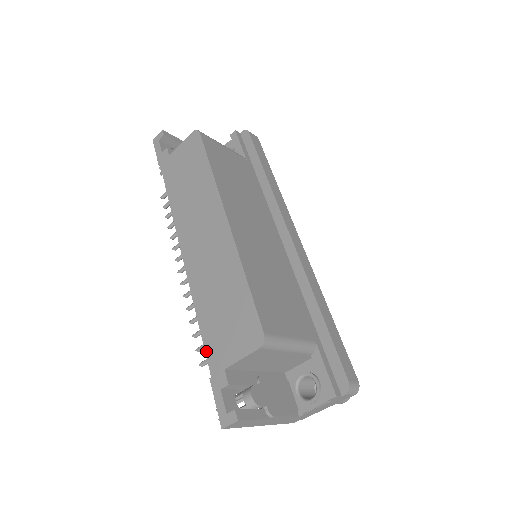
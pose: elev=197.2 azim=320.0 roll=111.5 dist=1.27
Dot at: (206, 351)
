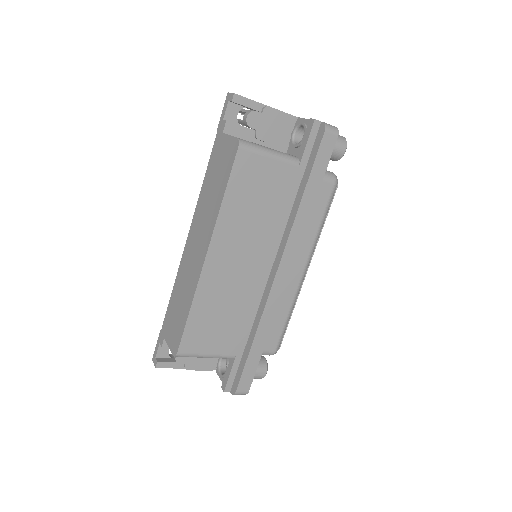
Dot at: (166, 315)
